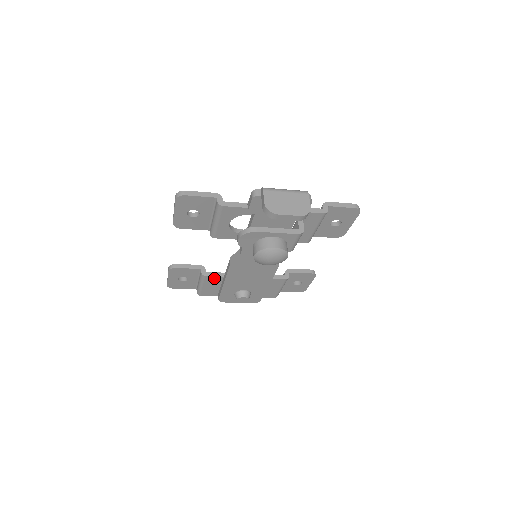
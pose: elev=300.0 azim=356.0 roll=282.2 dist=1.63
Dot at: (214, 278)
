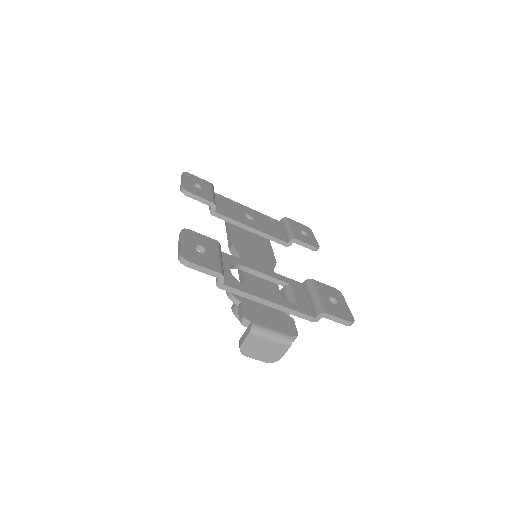
Dot at: (221, 217)
